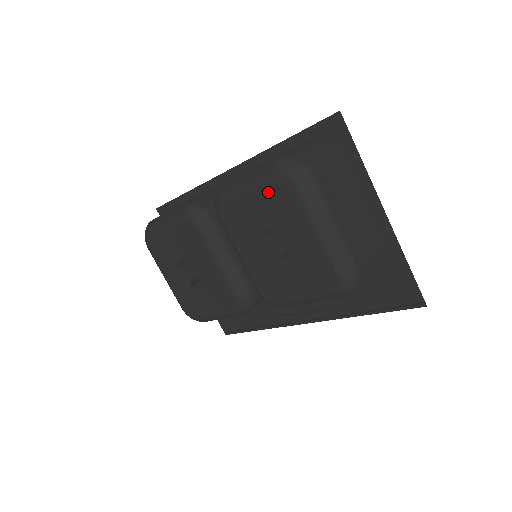
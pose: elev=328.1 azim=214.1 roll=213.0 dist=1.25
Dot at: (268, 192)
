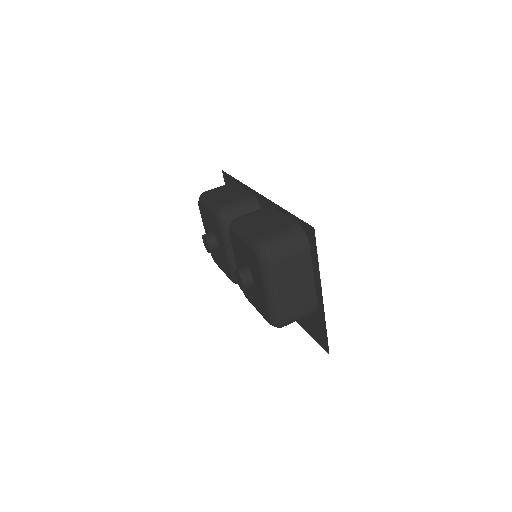
Dot at: (249, 252)
